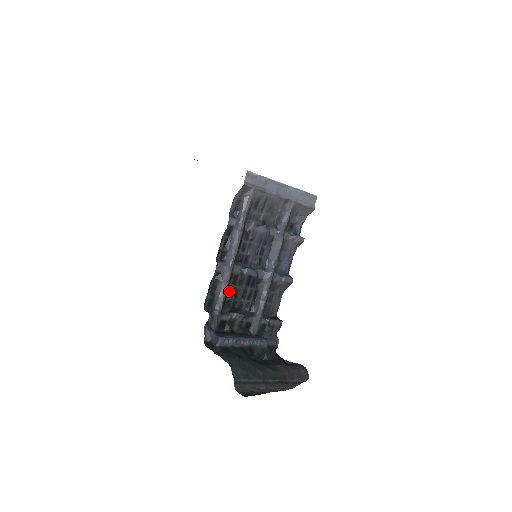
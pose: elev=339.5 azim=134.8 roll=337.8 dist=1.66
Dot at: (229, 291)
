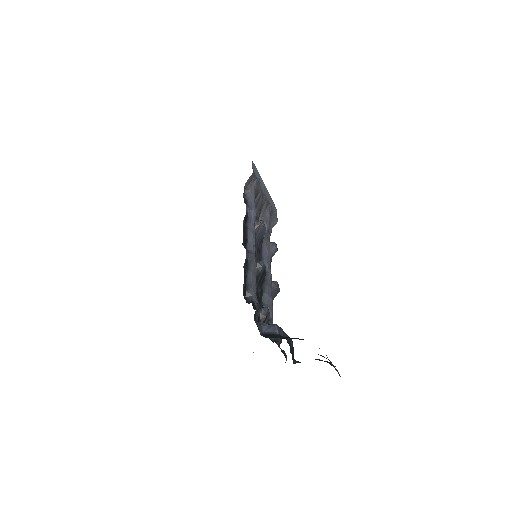
Dot at: occluded
